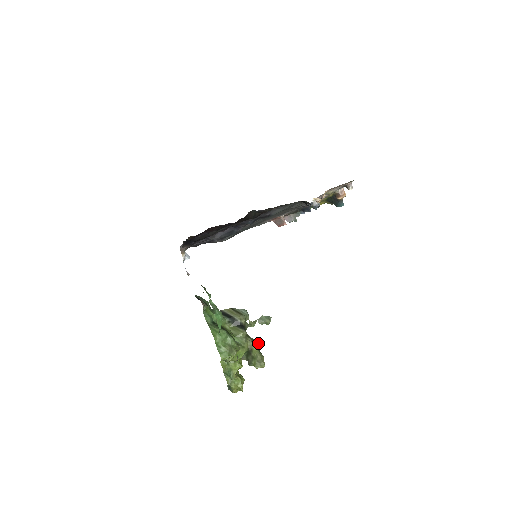
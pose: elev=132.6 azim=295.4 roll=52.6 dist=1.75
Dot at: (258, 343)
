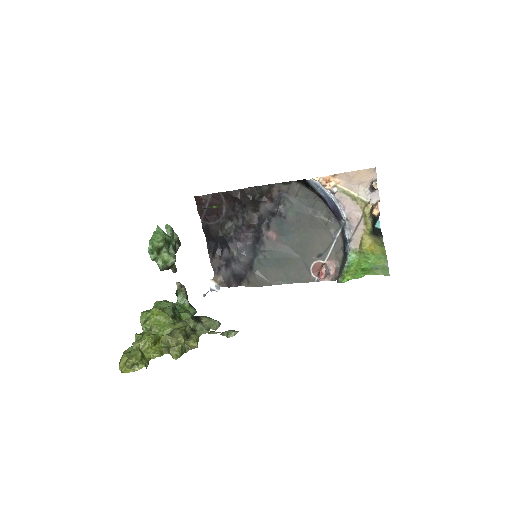
Dot at: (196, 338)
